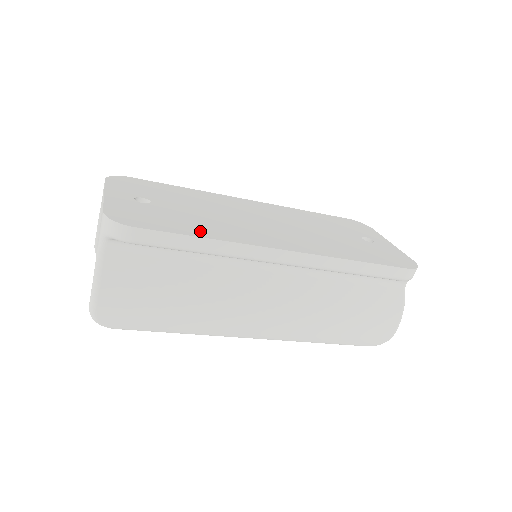
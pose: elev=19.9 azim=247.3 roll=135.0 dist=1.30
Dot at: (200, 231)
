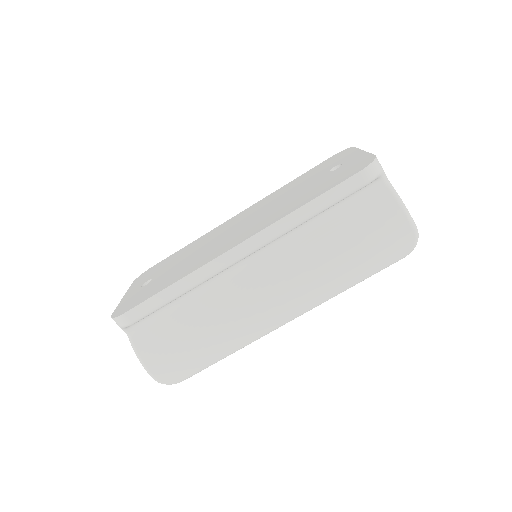
Dot at: (170, 281)
